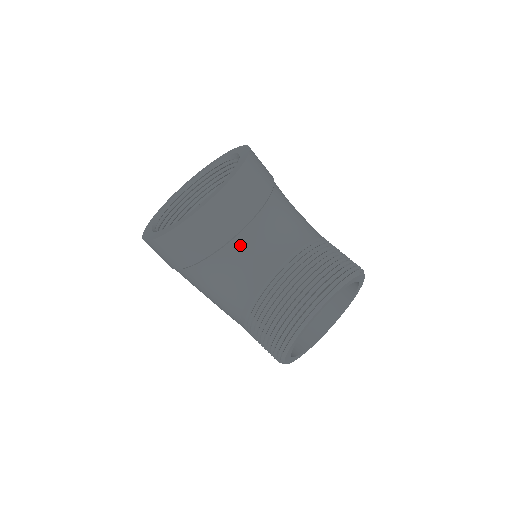
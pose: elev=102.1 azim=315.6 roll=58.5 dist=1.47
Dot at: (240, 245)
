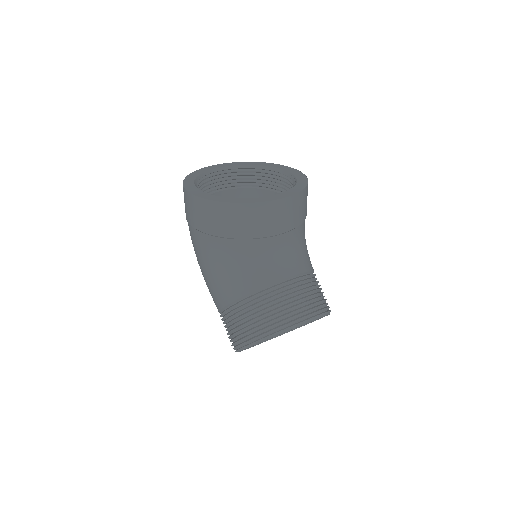
Dot at: (269, 245)
